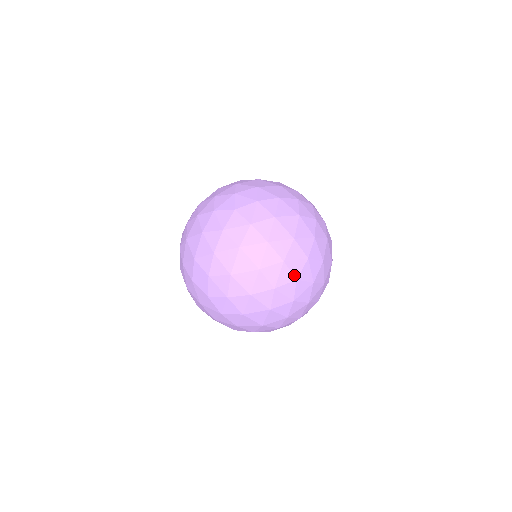
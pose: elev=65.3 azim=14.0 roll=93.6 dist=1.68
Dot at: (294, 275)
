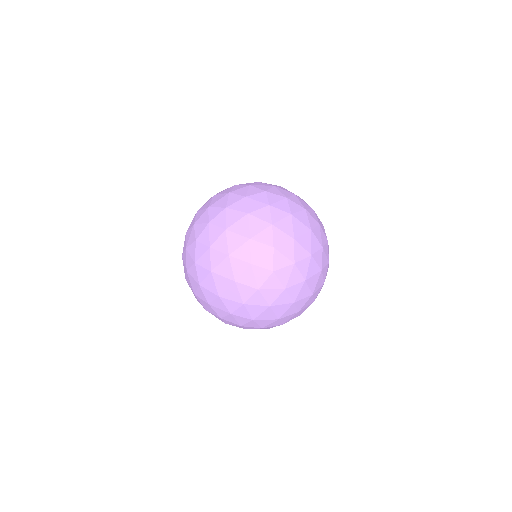
Dot at: (300, 314)
